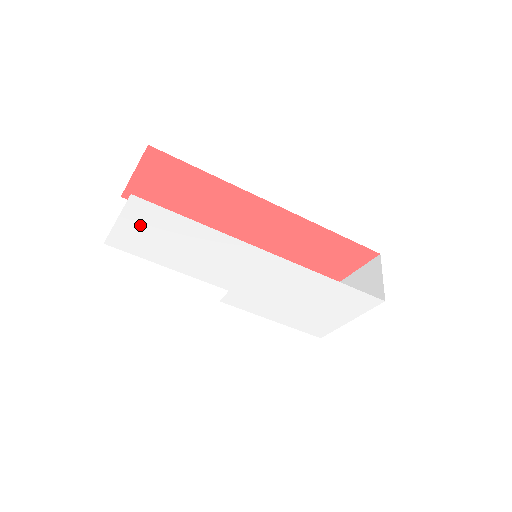
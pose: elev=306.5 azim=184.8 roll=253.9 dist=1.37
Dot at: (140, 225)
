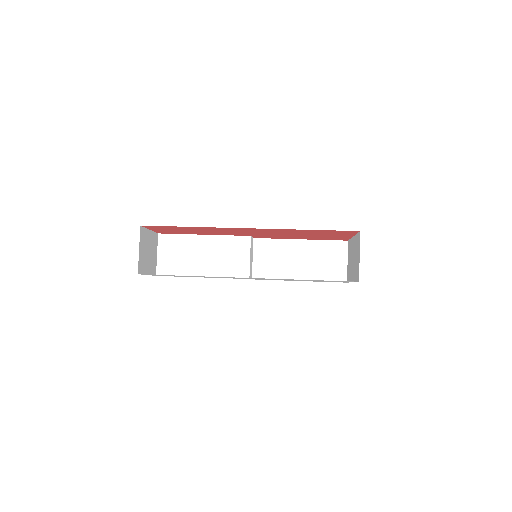
Dot at: (161, 275)
